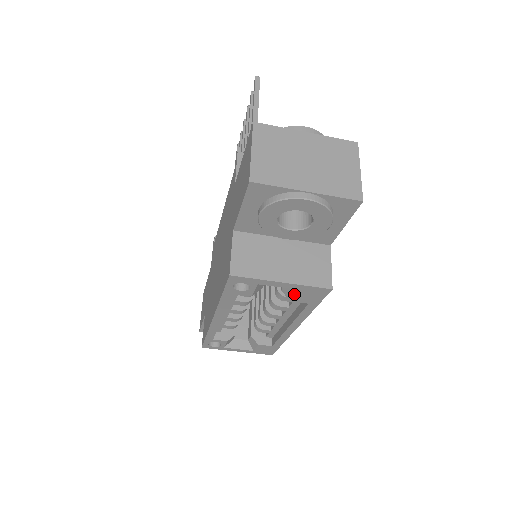
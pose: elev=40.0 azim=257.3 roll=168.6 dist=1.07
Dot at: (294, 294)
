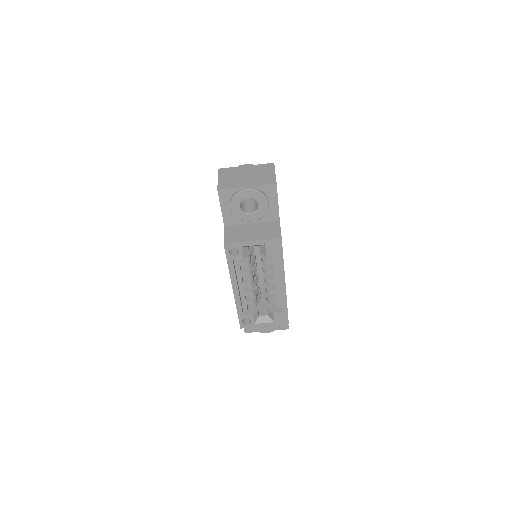
Dot at: (265, 250)
